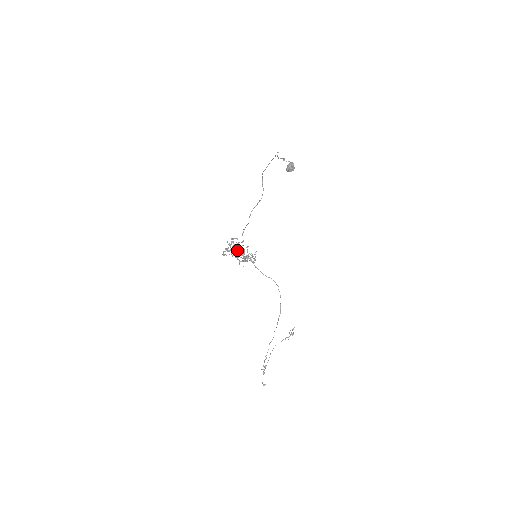
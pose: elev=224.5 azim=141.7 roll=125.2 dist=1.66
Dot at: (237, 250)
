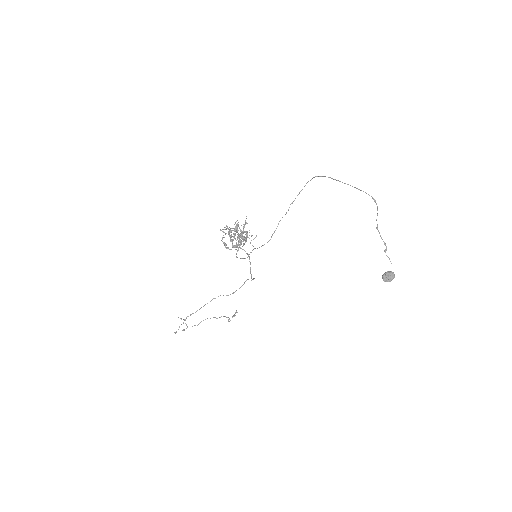
Dot at: (236, 230)
